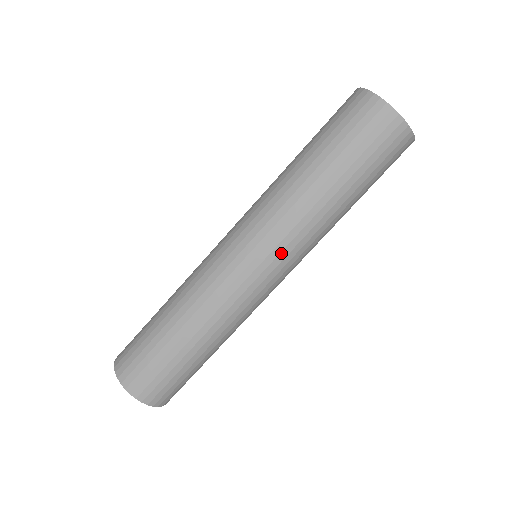
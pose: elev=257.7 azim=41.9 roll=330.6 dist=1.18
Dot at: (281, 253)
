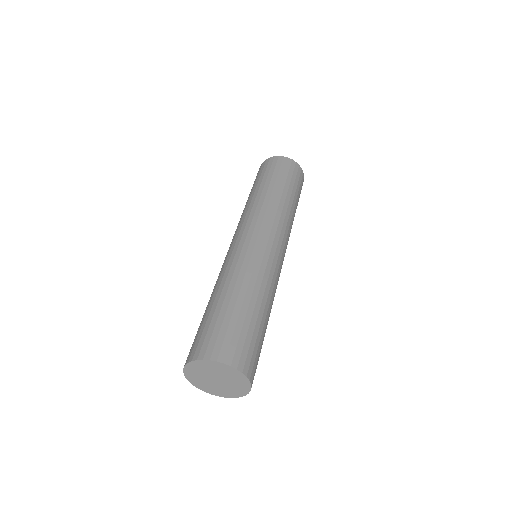
Dot at: (285, 242)
